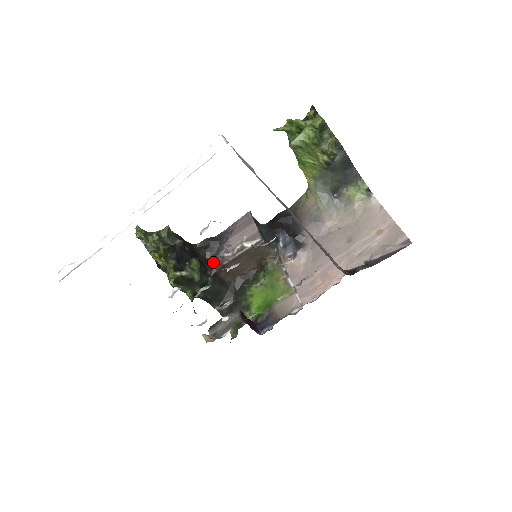
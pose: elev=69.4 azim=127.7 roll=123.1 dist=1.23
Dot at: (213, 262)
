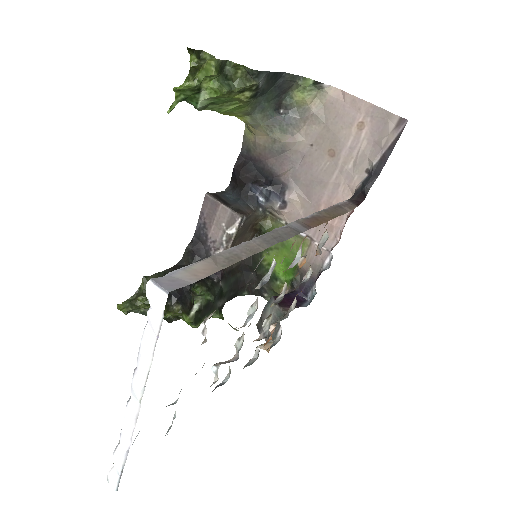
Dot at: occluded
